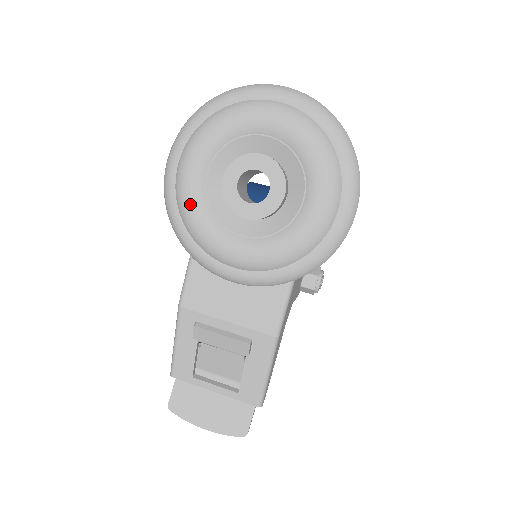
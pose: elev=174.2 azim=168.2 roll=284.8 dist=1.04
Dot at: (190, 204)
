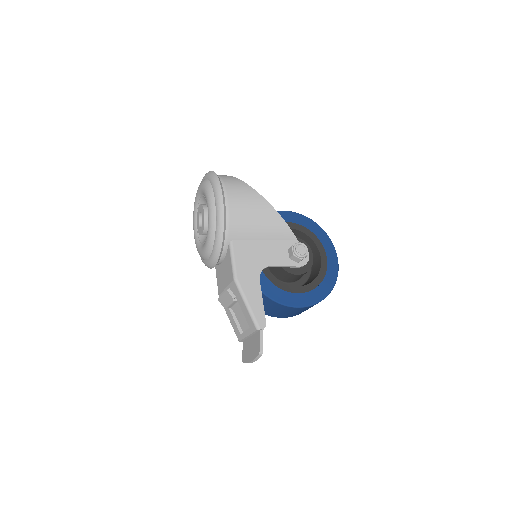
Dot at: (196, 245)
